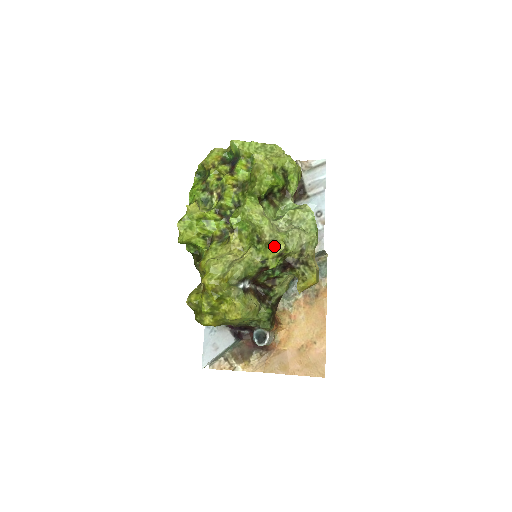
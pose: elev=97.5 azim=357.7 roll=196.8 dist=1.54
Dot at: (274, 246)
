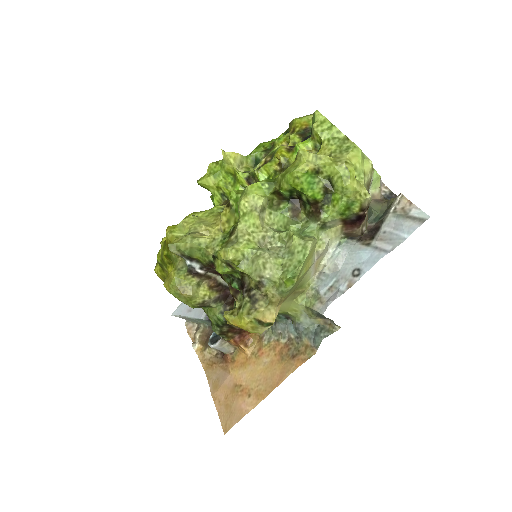
Dot at: (224, 249)
